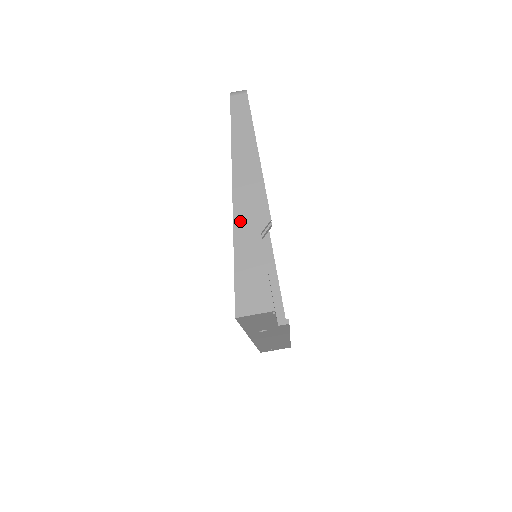
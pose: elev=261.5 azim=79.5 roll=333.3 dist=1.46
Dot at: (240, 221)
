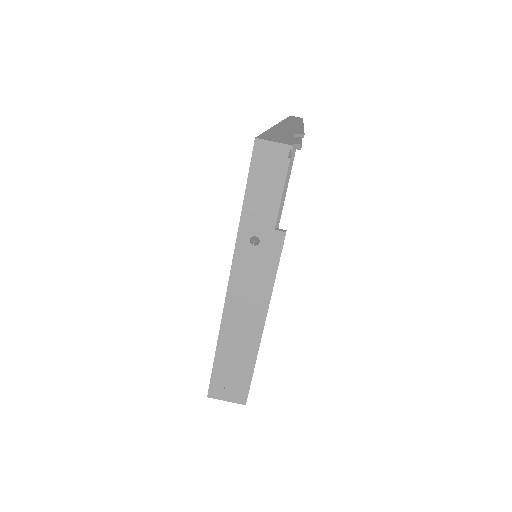
Dot at: (279, 128)
